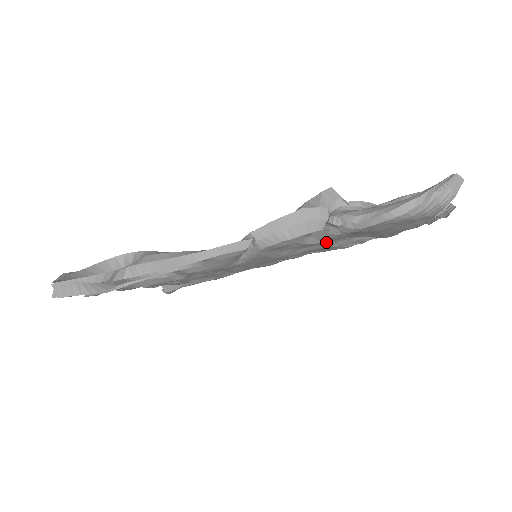
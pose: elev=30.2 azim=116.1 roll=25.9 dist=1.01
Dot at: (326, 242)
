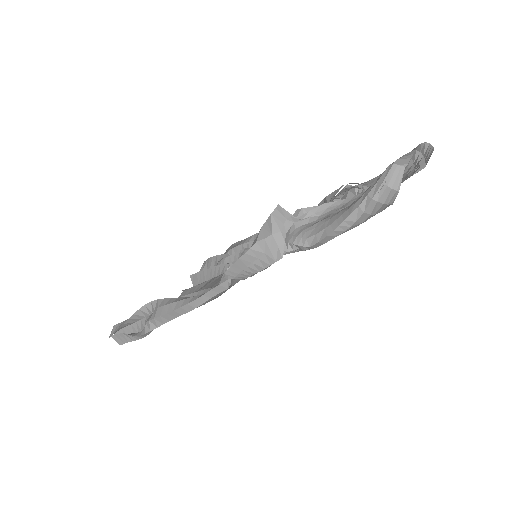
Dot at: occluded
